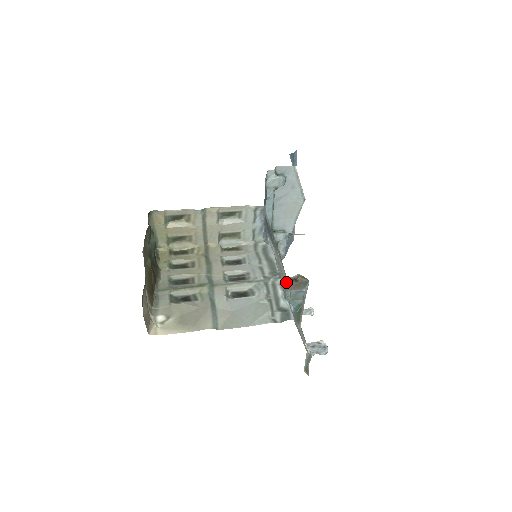
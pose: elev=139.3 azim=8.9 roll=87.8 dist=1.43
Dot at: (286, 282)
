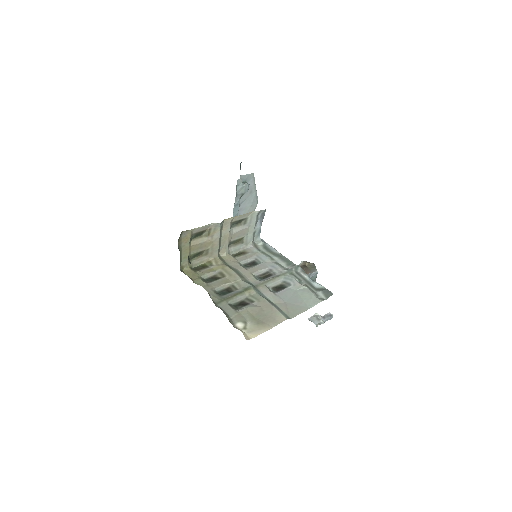
Dot at: occluded
